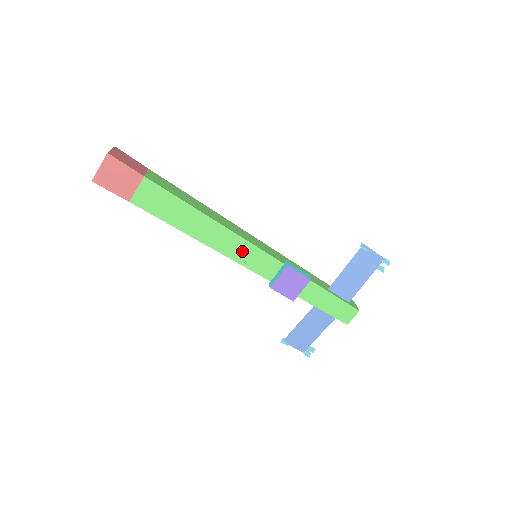
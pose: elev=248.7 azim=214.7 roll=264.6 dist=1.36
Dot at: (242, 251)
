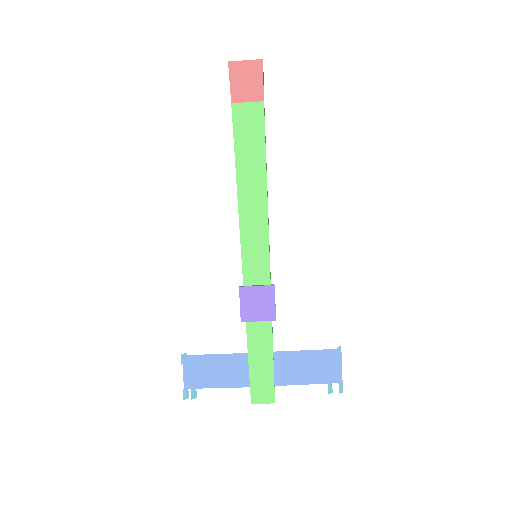
Dot at: (255, 235)
